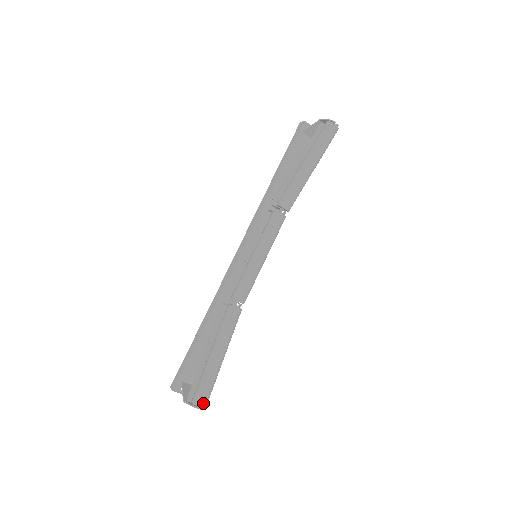
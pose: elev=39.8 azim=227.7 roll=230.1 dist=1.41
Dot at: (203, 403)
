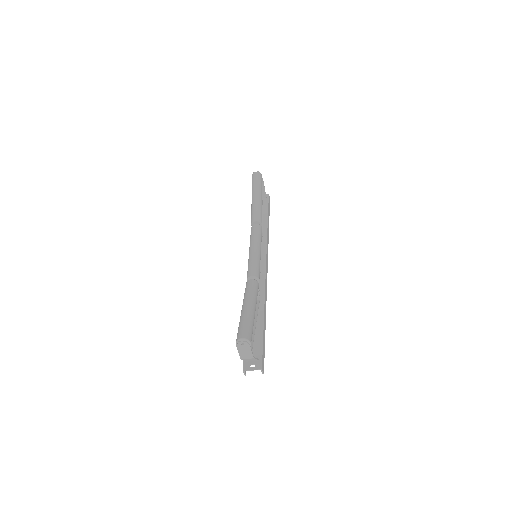
Dot at: (241, 336)
